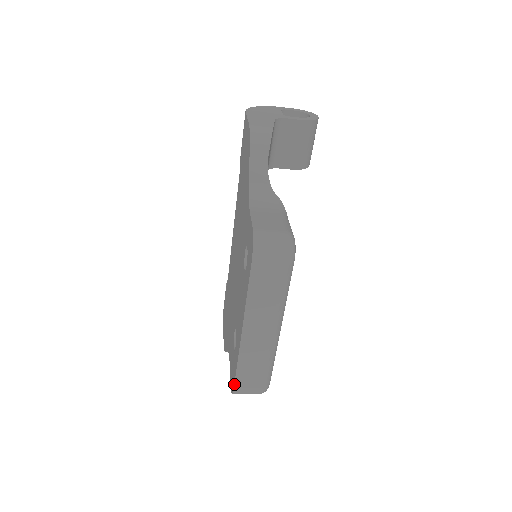
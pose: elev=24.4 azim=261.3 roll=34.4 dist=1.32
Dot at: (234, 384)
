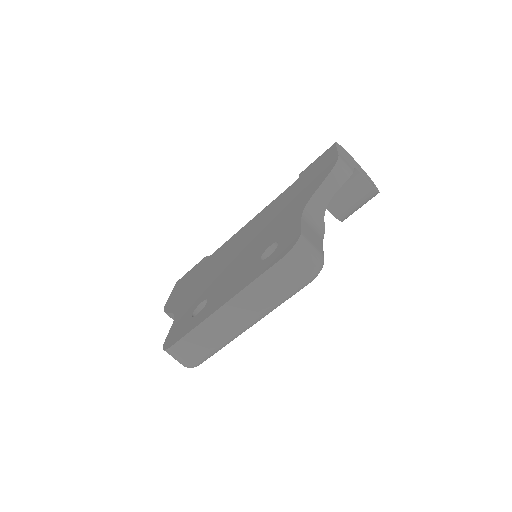
Dot at: (175, 343)
